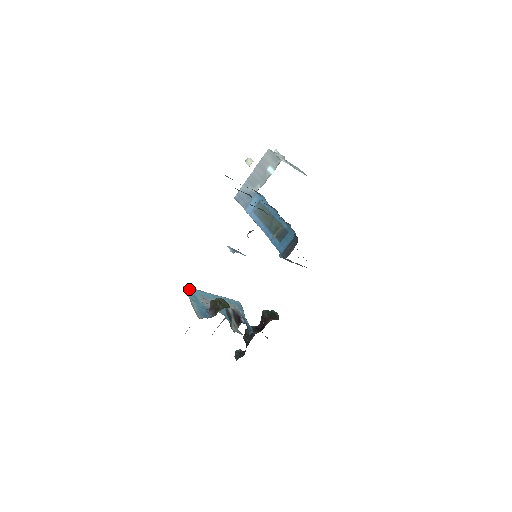
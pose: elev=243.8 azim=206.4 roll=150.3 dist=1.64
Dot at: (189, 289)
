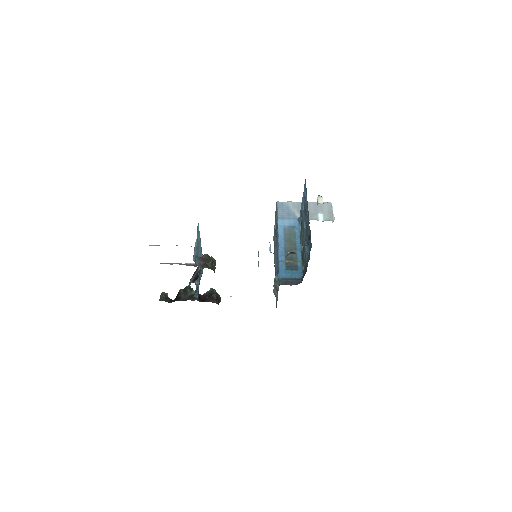
Dot at: occluded
